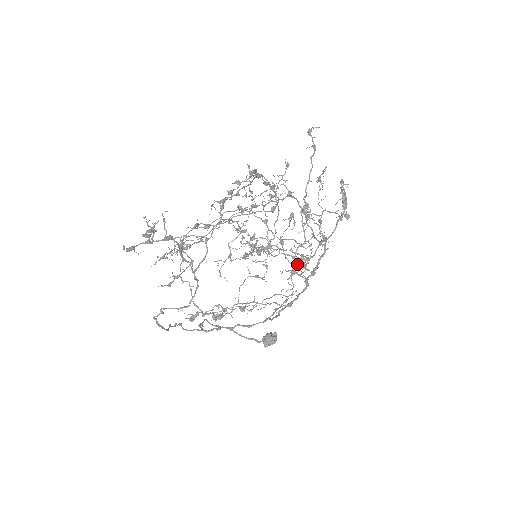
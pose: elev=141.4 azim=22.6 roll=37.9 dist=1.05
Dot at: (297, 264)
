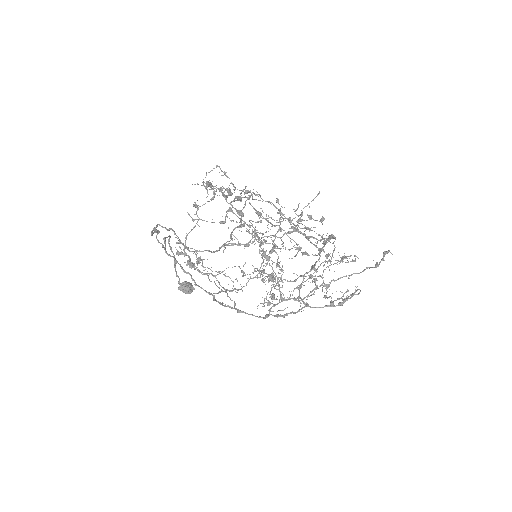
Dot at: (263, 275)
